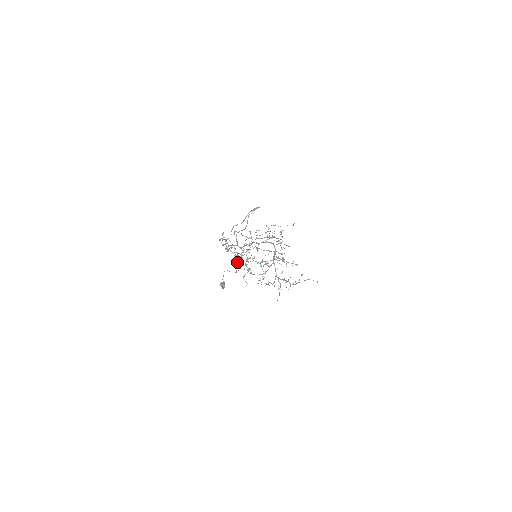
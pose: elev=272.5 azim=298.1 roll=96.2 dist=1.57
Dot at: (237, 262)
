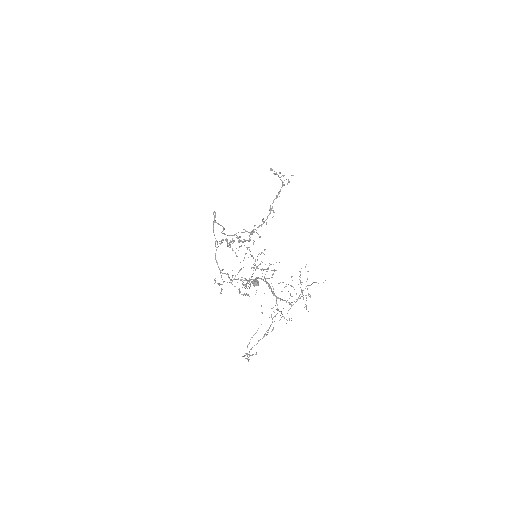
Dot at: occluded
